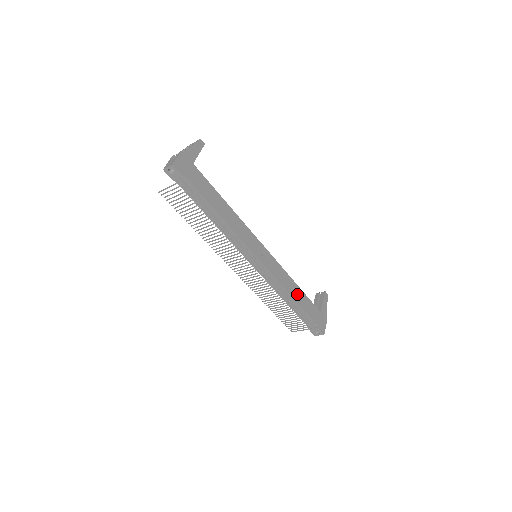
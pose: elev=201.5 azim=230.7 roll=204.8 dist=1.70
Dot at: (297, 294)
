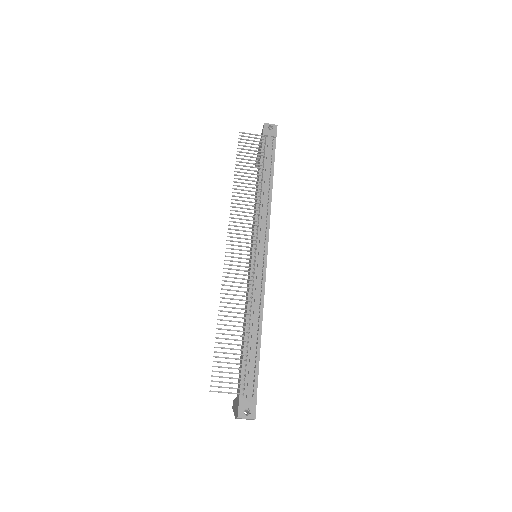
Dot at: occluded
